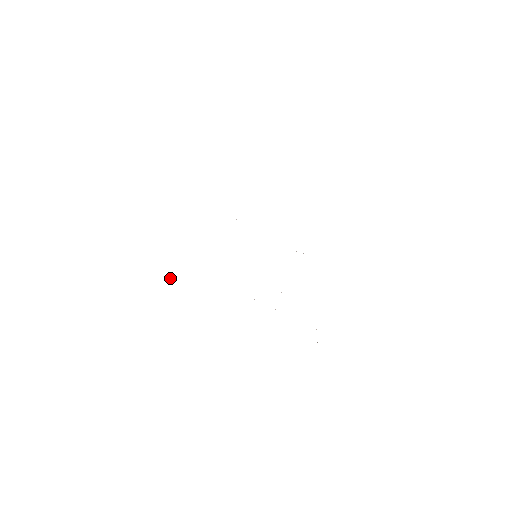
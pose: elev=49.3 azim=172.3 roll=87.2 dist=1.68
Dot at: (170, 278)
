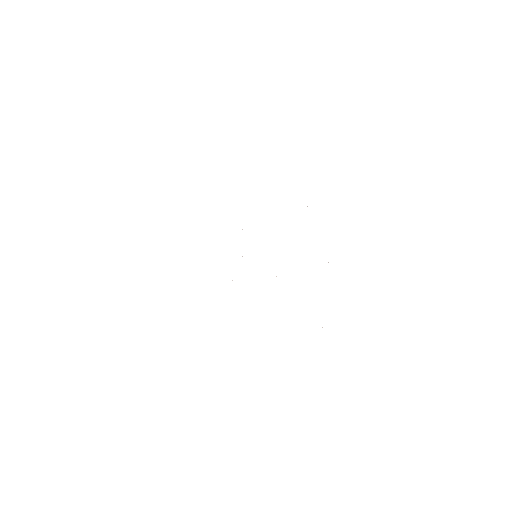
Dot at: occluded
